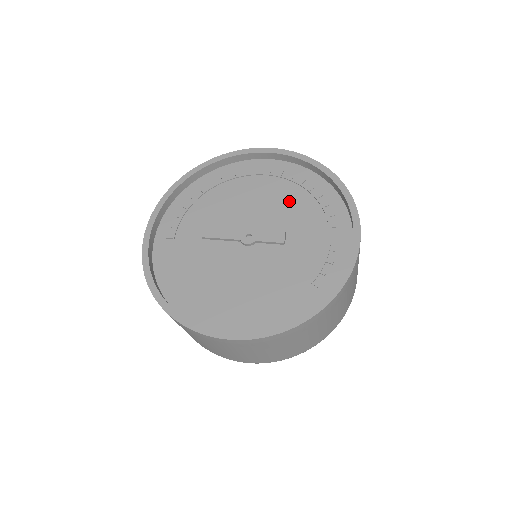
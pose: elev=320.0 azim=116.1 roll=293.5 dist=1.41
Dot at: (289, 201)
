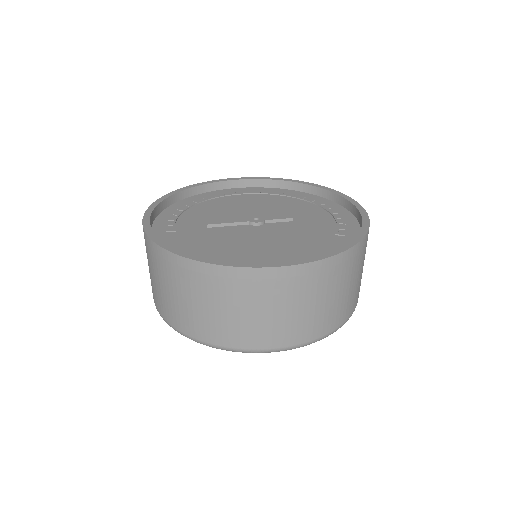
Dot at: (278, 202)
